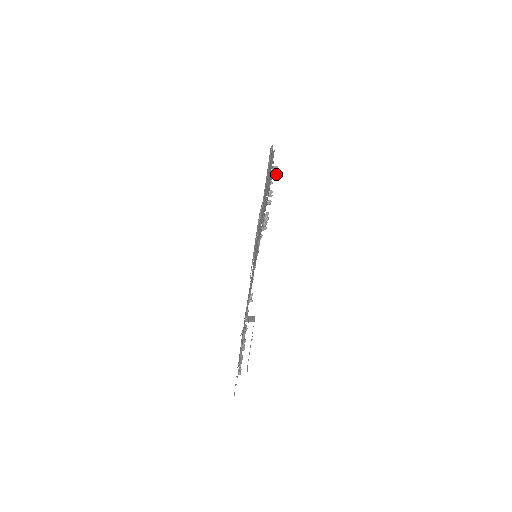
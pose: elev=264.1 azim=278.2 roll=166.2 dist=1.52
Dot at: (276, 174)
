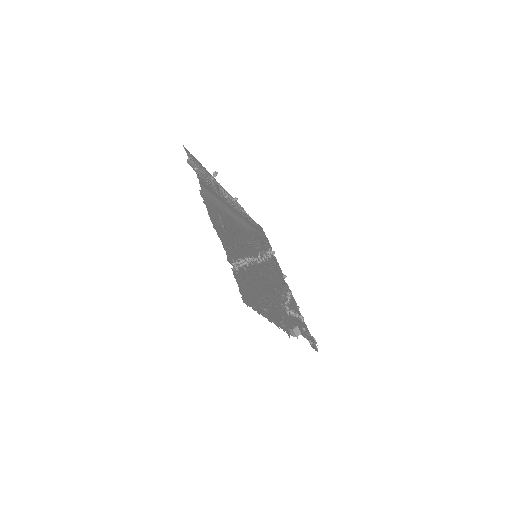
Dot at: occluded
